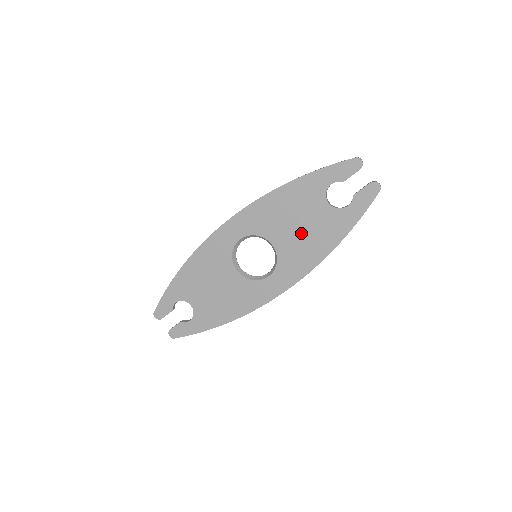
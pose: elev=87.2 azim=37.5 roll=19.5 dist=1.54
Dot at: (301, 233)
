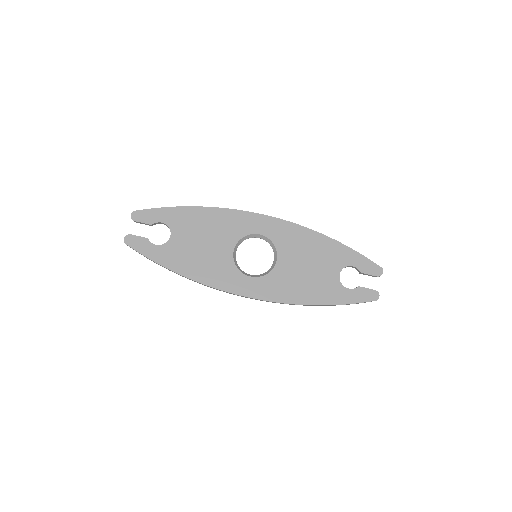
Dot at: (303, 273)
